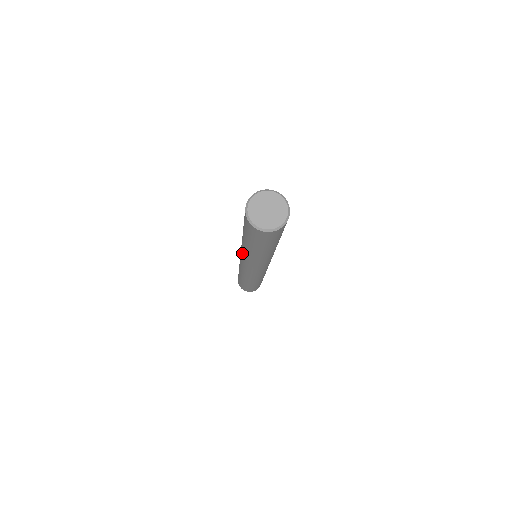
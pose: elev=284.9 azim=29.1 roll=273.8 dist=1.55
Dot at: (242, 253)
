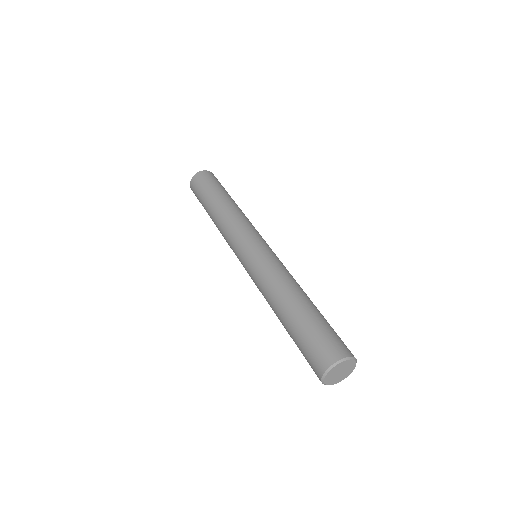
Dot at: occluded
